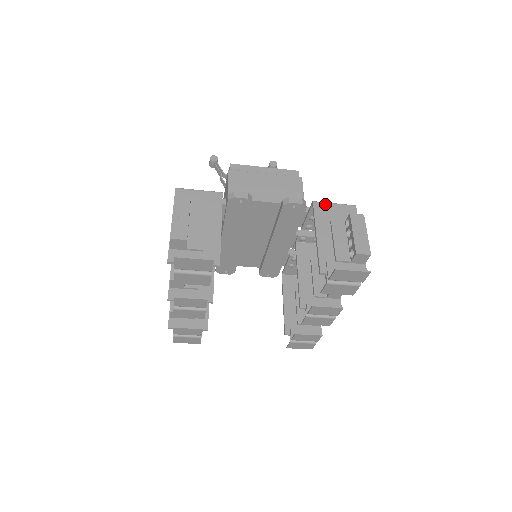
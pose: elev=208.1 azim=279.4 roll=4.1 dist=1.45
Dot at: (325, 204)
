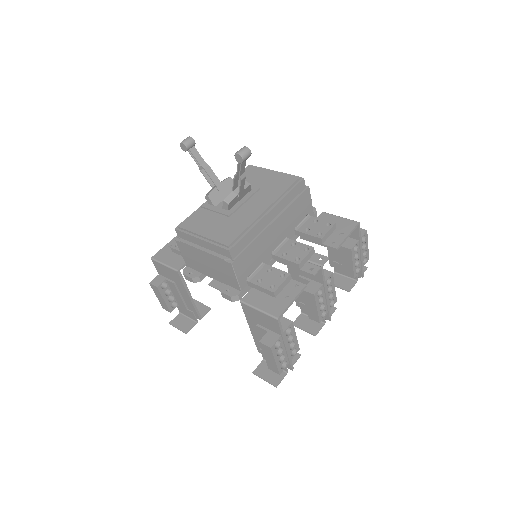
Dot at: (250, 308)
